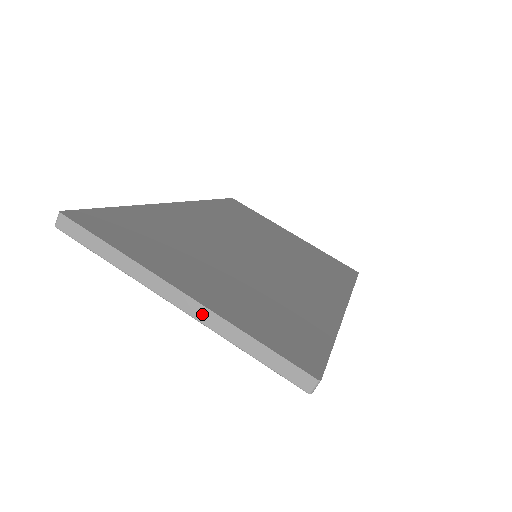
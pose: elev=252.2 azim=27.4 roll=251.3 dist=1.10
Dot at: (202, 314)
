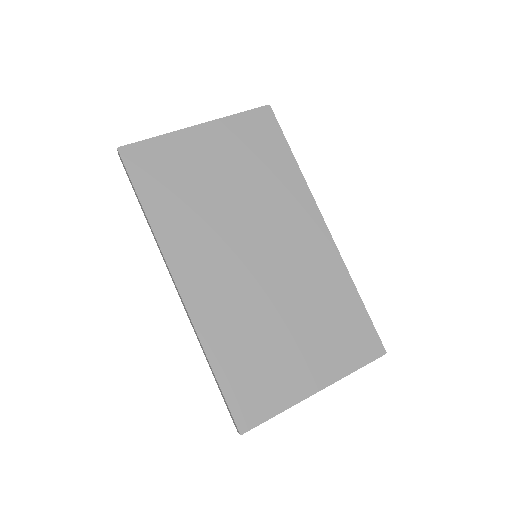
Dot at: (330, 384)
